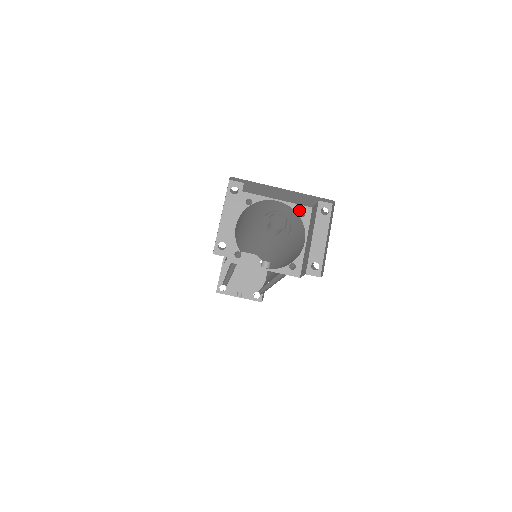
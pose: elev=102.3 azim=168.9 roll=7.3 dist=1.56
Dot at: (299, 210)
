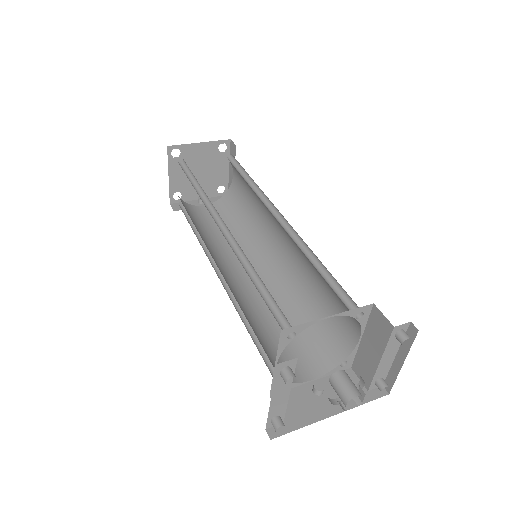
Dot at: (356, 314)
